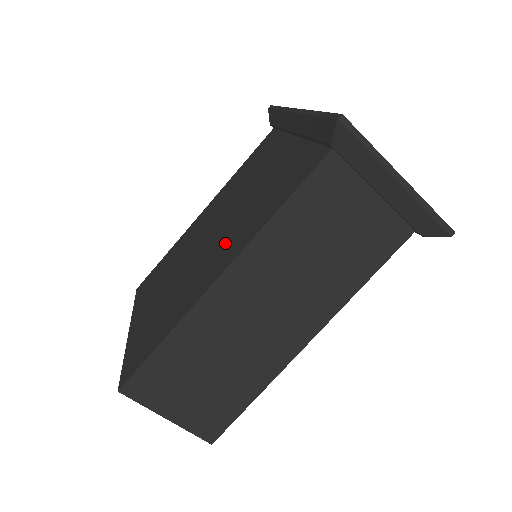
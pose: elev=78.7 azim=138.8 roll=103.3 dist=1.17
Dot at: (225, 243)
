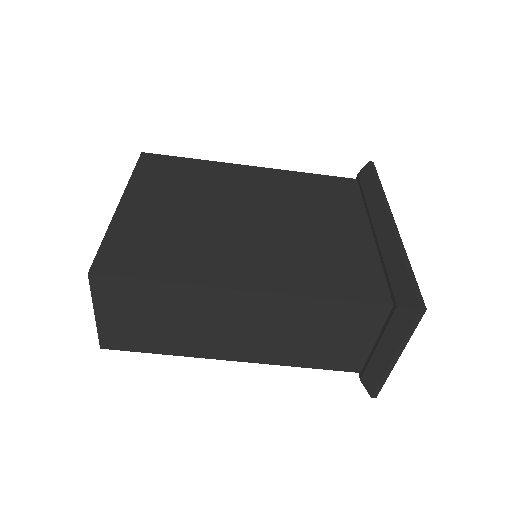
Dot at: (263, 255)
